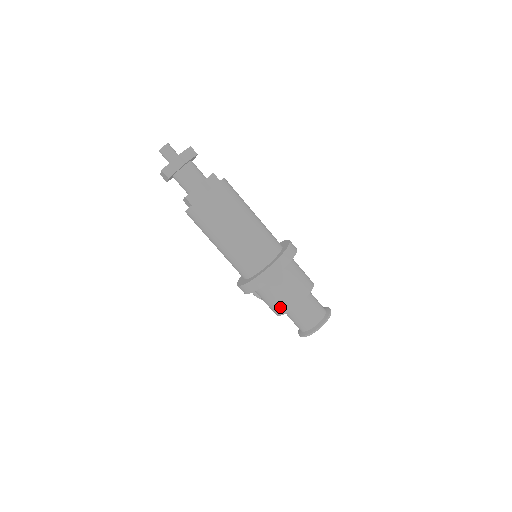
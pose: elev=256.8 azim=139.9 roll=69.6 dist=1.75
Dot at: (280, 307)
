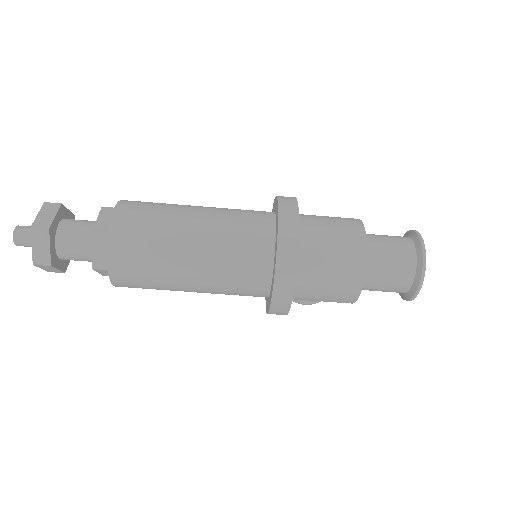
Dot at: (346, 289)
